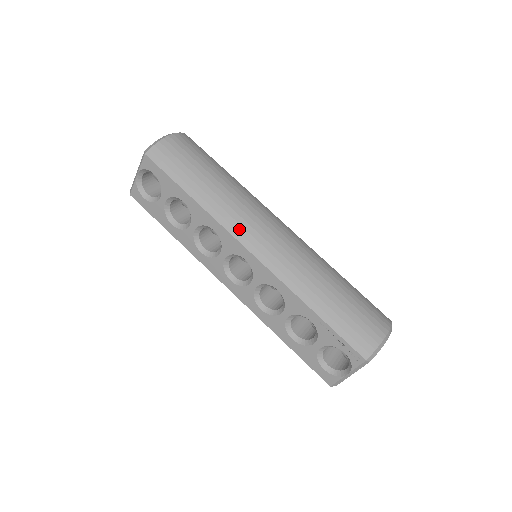
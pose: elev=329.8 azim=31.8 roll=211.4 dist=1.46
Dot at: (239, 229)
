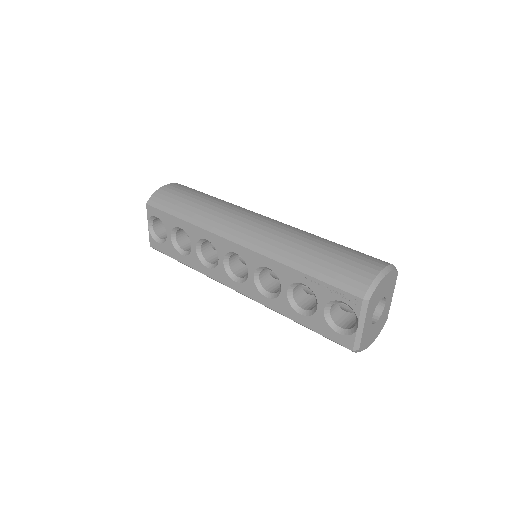
Dot at: (223, 229)
